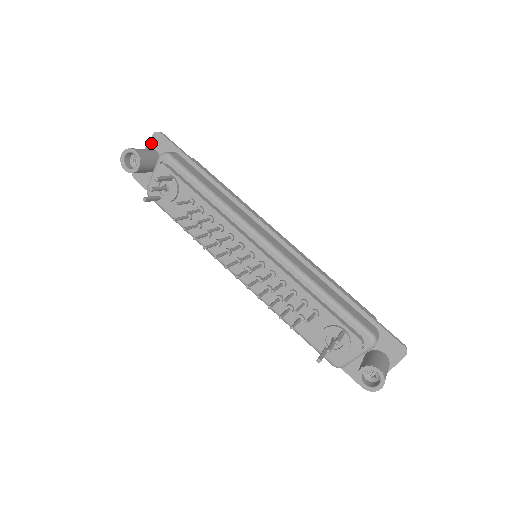
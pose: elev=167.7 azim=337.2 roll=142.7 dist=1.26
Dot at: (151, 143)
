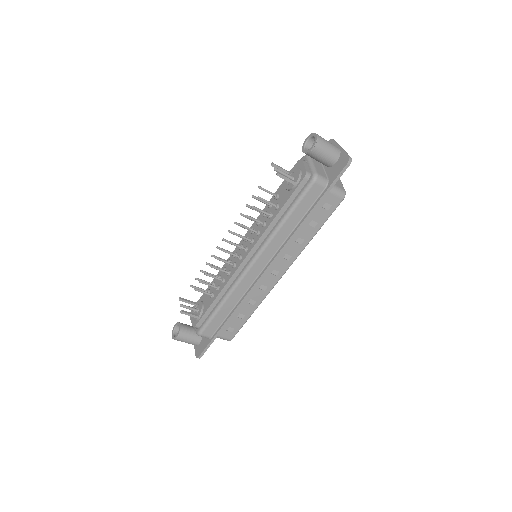
Dot at: occluded
